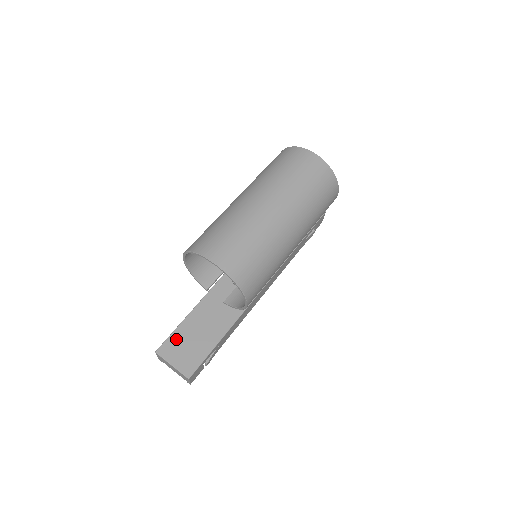
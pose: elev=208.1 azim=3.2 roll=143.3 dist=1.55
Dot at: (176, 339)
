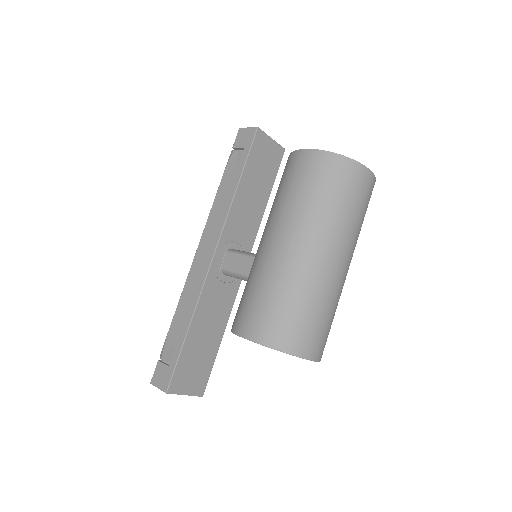
Dot at: (182, 369)
